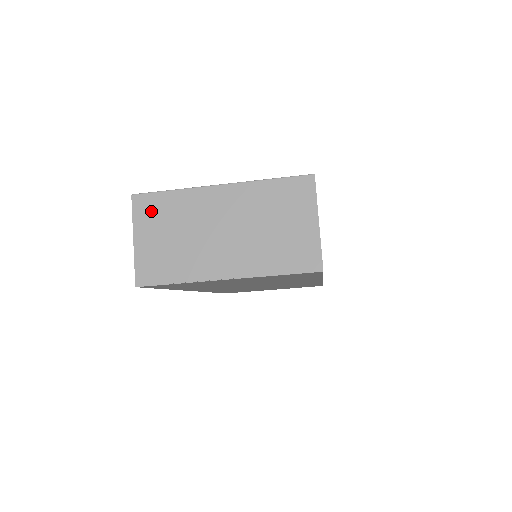
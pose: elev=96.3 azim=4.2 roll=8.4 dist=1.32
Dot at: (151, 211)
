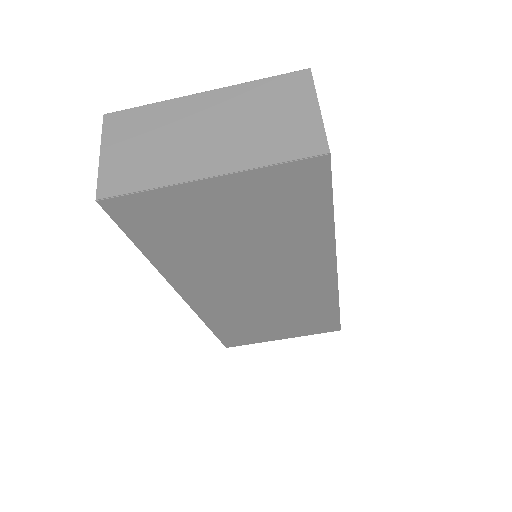
Dot at: (124, 125)
